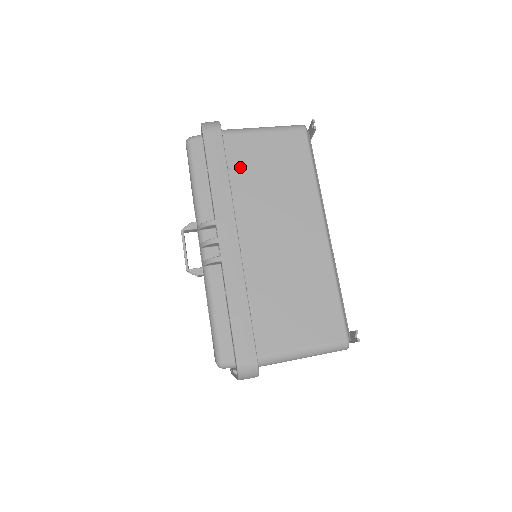
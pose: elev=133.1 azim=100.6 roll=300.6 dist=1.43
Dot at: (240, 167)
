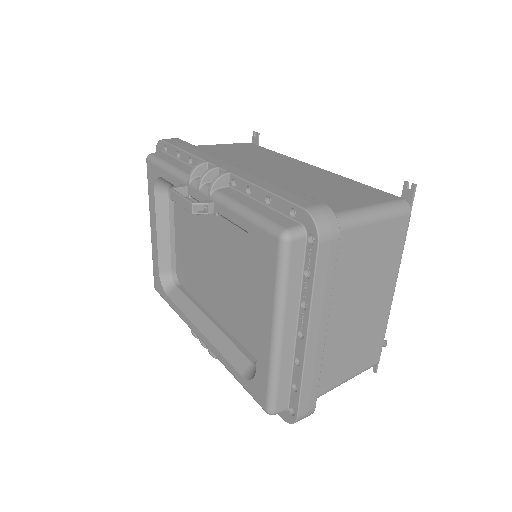
Dot at: occluded
